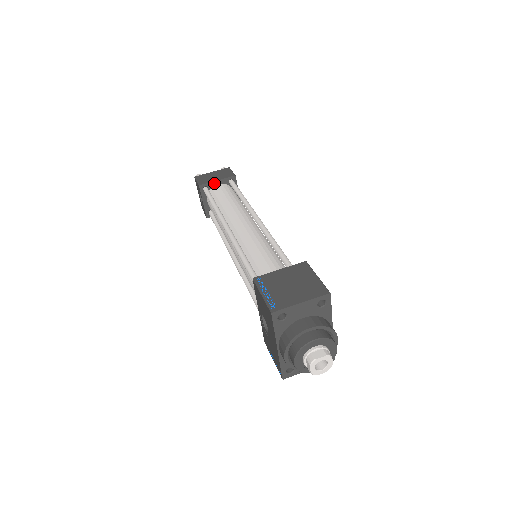
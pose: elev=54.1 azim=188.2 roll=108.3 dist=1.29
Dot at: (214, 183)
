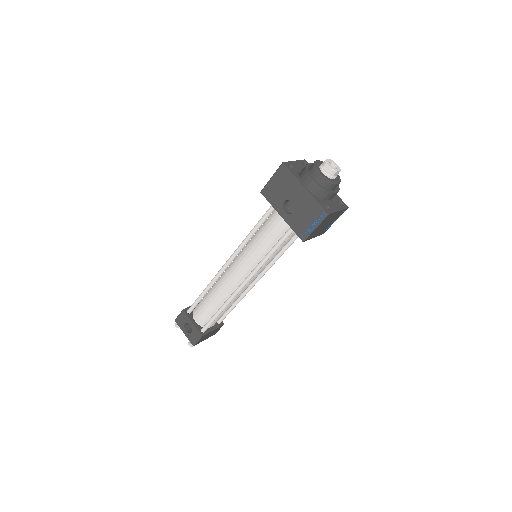
Dot at: occluded
